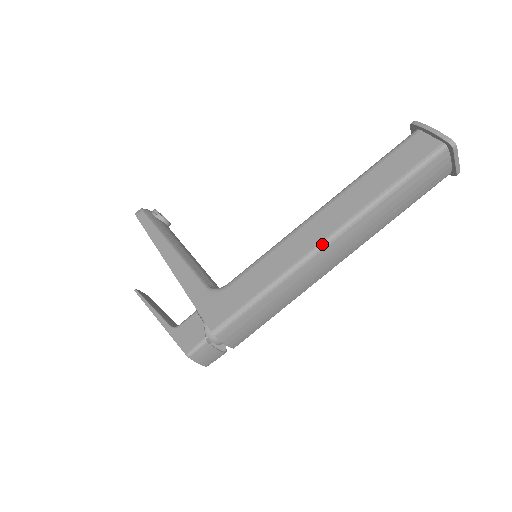
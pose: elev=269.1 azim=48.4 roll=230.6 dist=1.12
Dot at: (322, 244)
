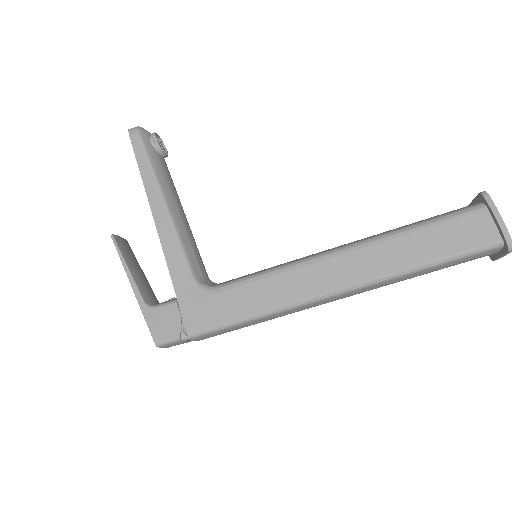
Dot at: (331, 293)
